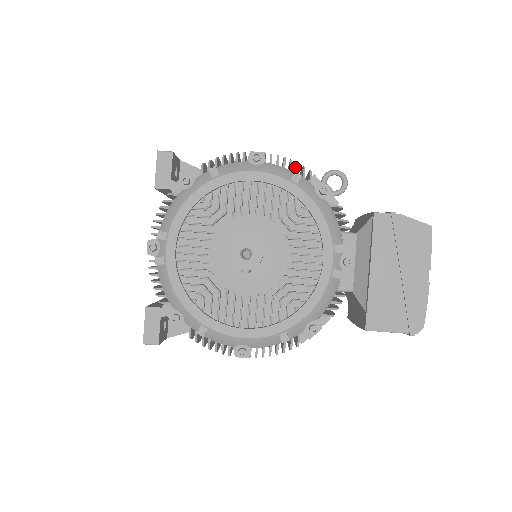
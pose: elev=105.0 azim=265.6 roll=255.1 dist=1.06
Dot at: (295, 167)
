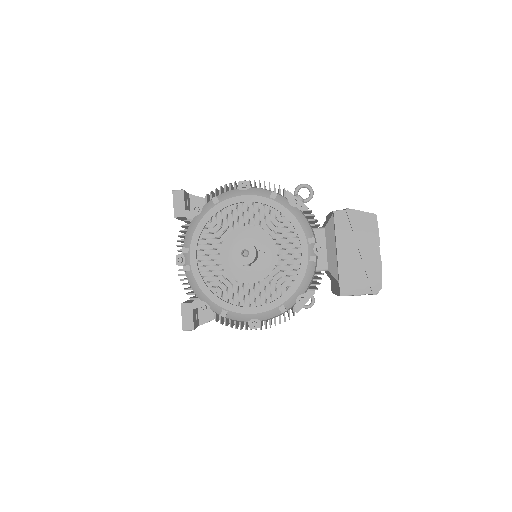
Dot at: occluded
